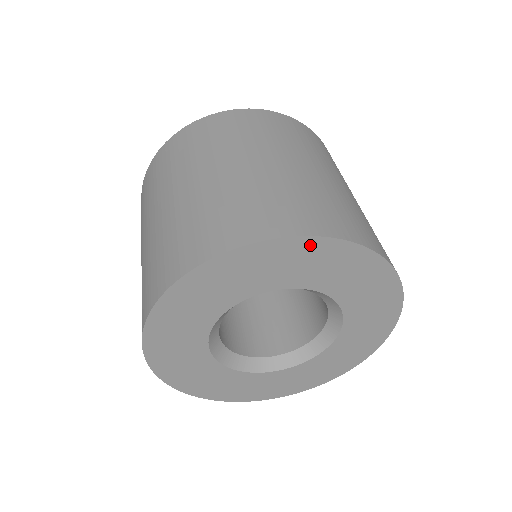
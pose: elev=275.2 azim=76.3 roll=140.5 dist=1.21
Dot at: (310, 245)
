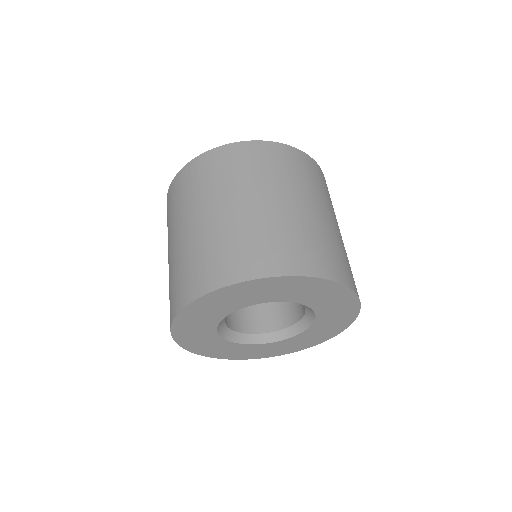
Dot at: (300, 280)
